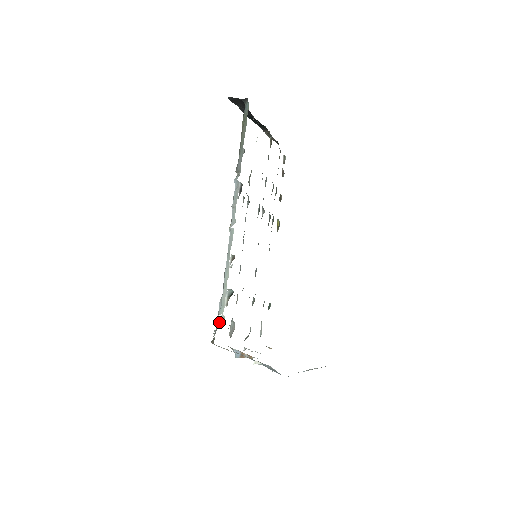
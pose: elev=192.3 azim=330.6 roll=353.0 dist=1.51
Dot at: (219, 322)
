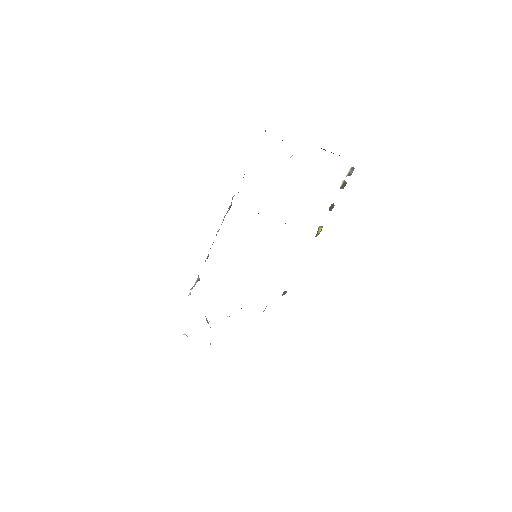
Dot at: (189, 294)
